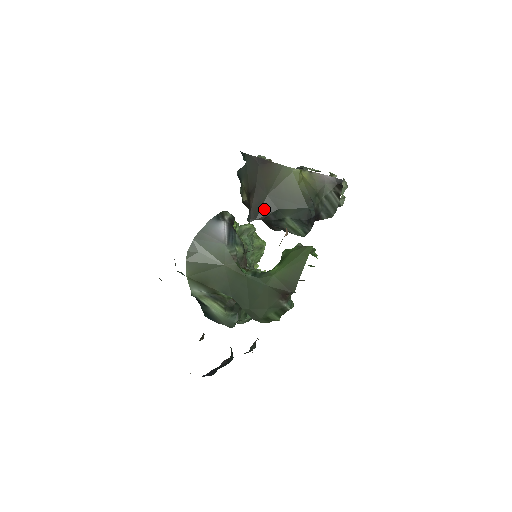
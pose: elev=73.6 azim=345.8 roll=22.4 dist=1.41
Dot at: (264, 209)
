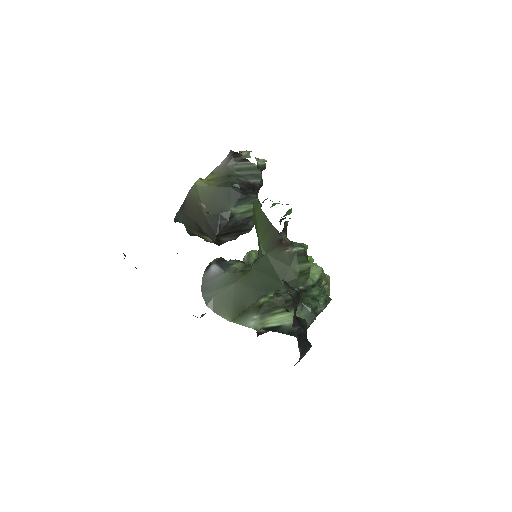
Dot at: (213, 224)
